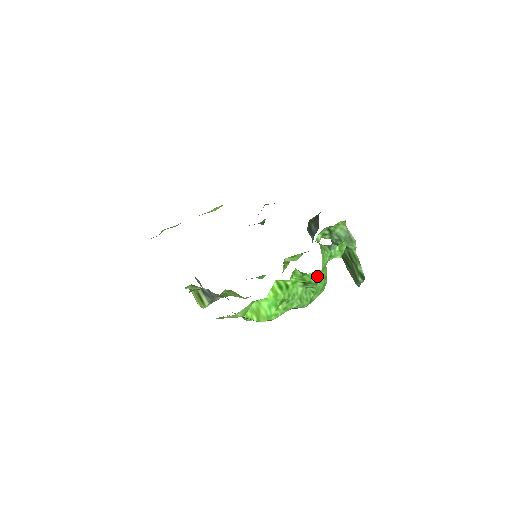
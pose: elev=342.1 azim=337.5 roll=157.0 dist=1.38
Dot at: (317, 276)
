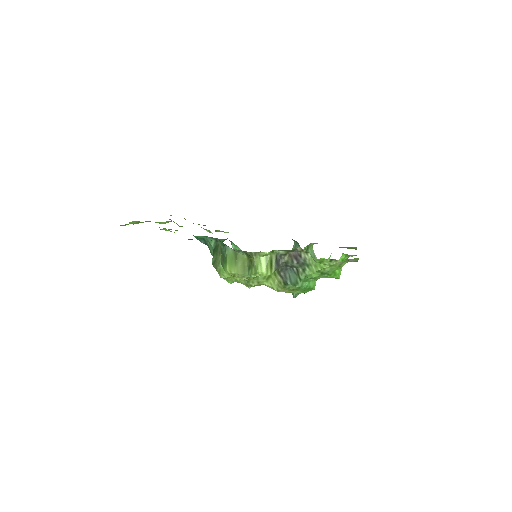
Dot at: occluded
